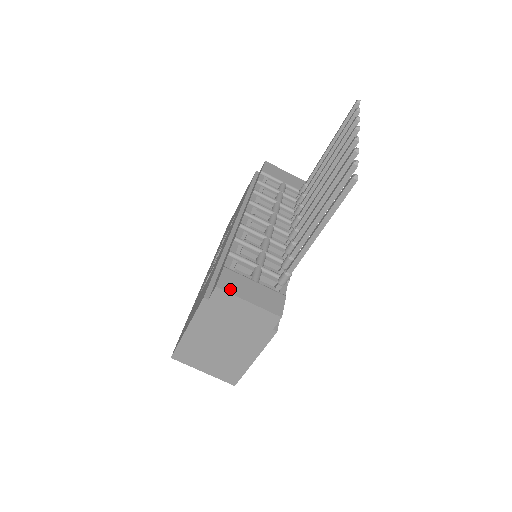
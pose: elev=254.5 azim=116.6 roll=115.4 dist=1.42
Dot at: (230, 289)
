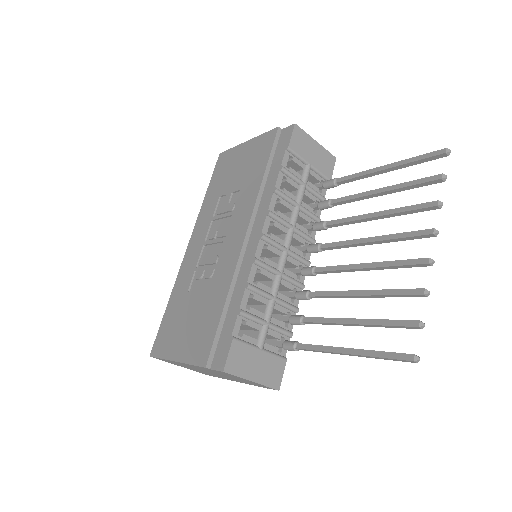
Dot at: (236, 370)
